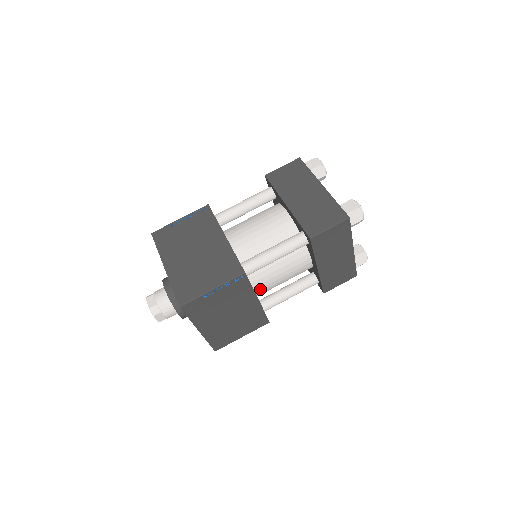
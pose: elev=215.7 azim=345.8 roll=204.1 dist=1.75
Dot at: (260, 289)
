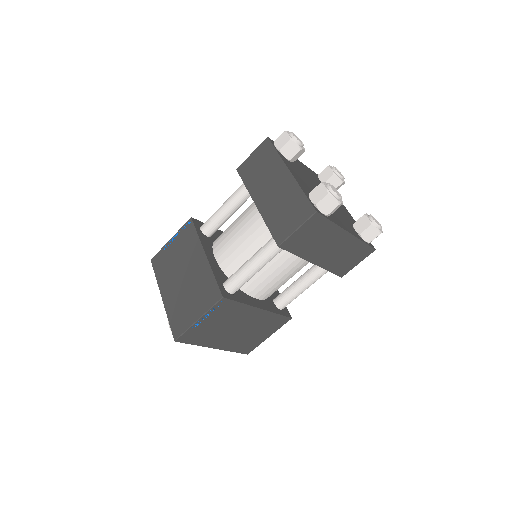
Dot at: (262, 295)
